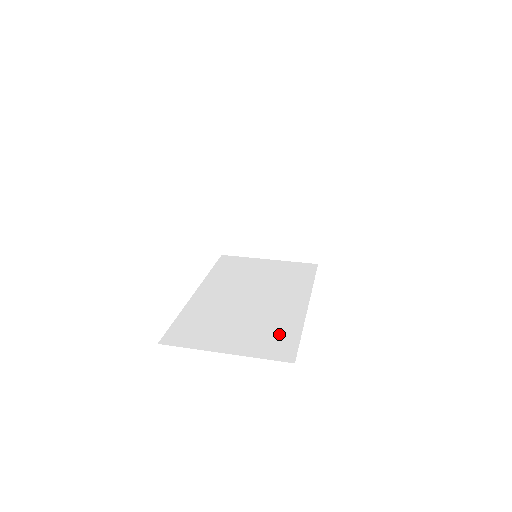
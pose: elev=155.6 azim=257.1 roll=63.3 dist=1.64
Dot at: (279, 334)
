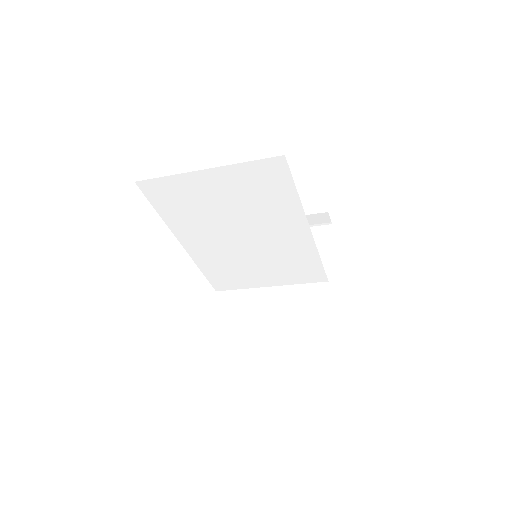
Dot at: occluded
